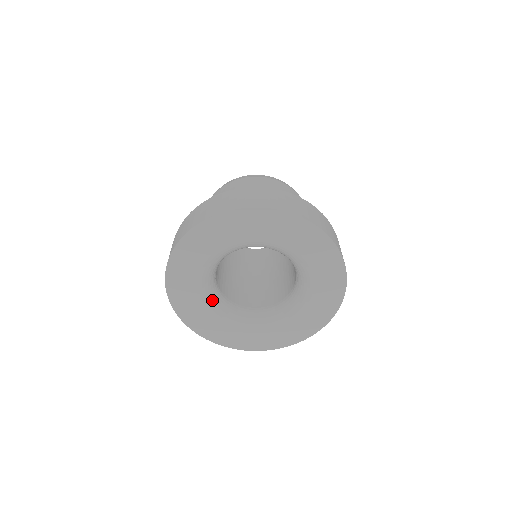
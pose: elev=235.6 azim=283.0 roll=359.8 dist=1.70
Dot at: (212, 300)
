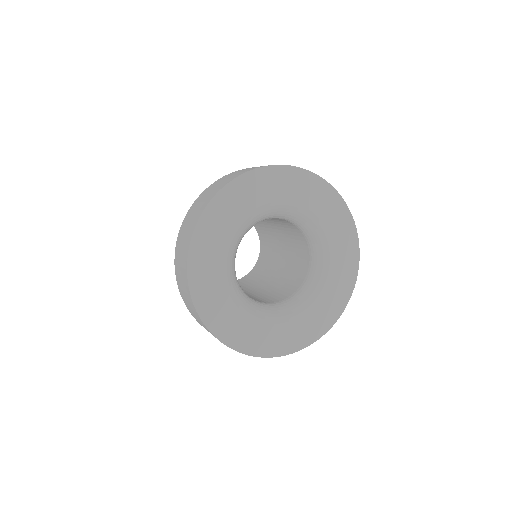
Dot at: (233, 252)
